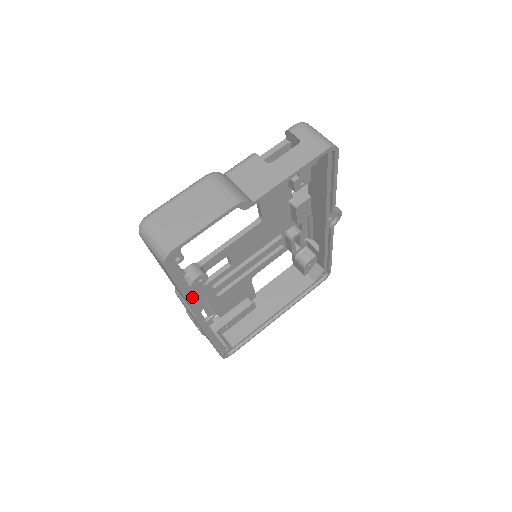
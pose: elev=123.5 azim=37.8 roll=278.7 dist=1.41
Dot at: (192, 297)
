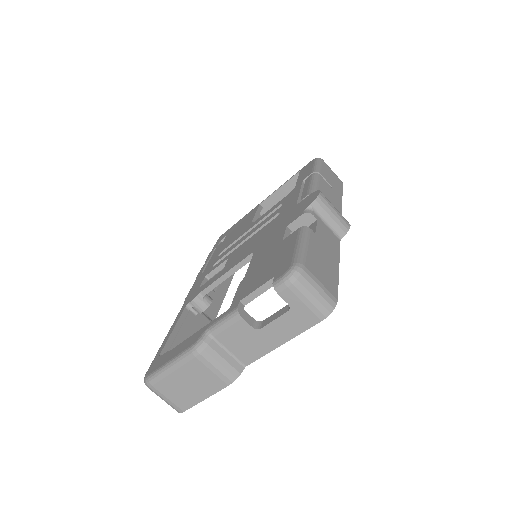
Dot at: occluded
